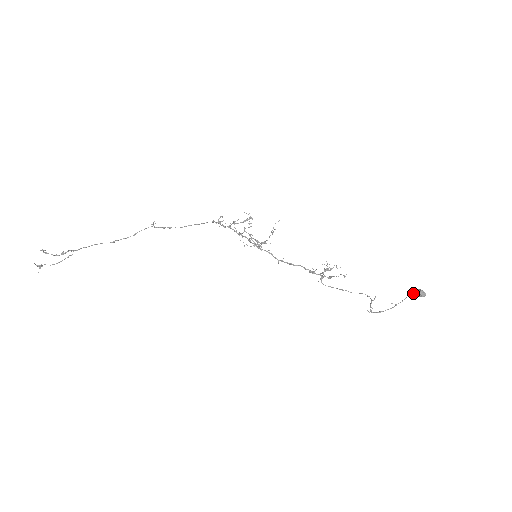
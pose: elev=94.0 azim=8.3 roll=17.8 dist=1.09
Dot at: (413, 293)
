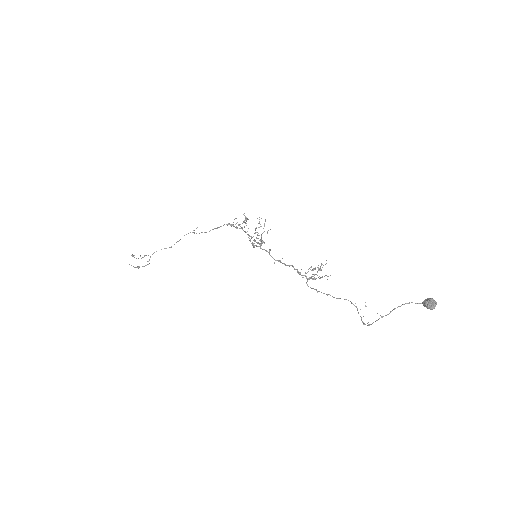
Dot at: (415, 303)
